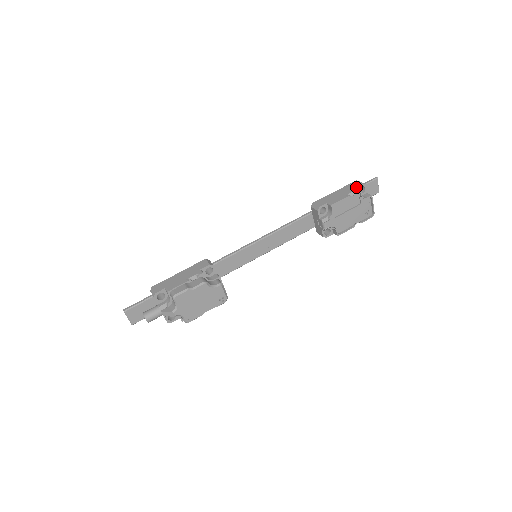
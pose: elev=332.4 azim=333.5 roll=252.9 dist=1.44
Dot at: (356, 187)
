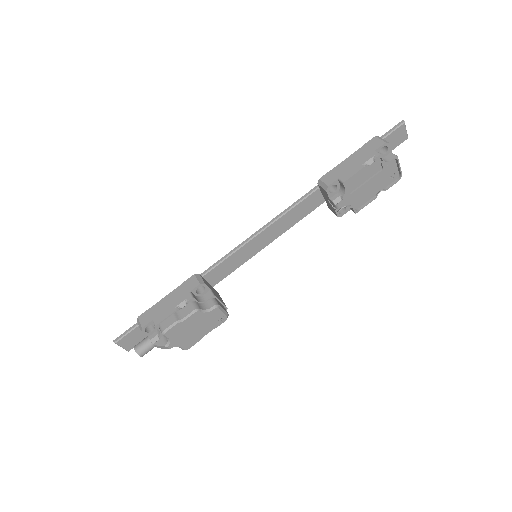
Dot at: (375, 149)
